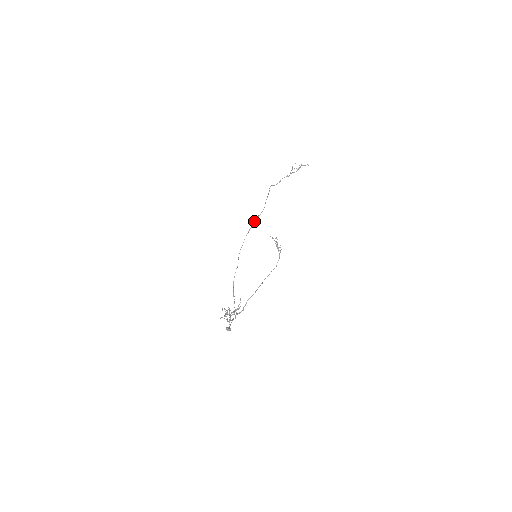
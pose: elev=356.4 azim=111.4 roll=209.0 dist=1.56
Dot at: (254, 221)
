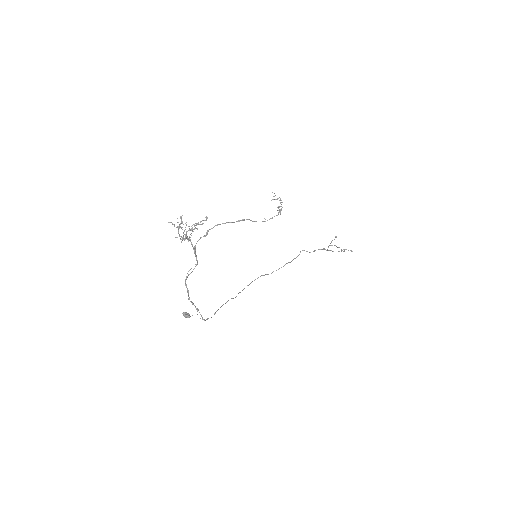
Dot at: (272, 272)
